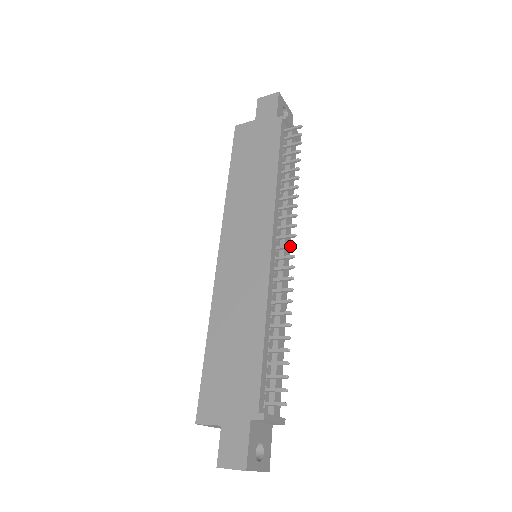
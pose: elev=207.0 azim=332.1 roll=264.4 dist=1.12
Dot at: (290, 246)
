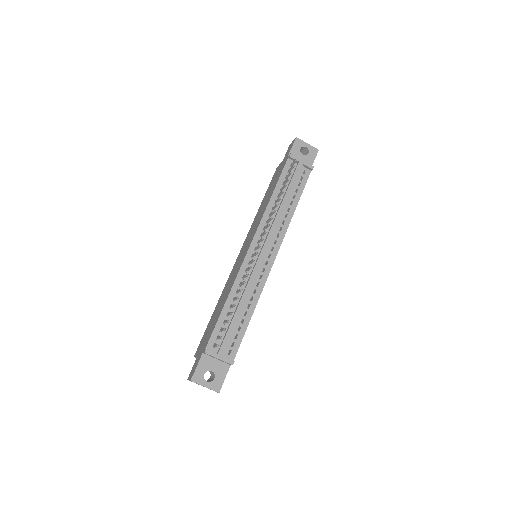
Dot at: (258, 246)
